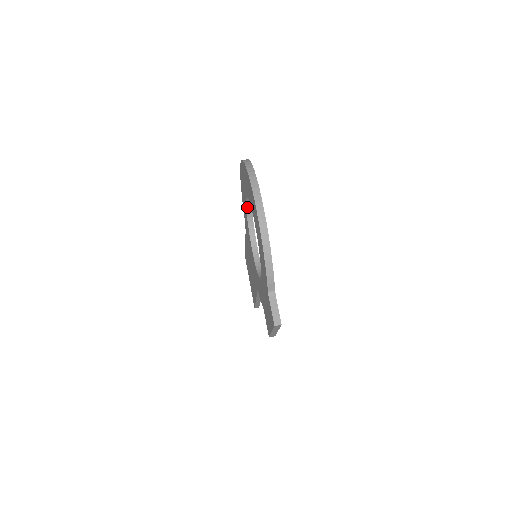
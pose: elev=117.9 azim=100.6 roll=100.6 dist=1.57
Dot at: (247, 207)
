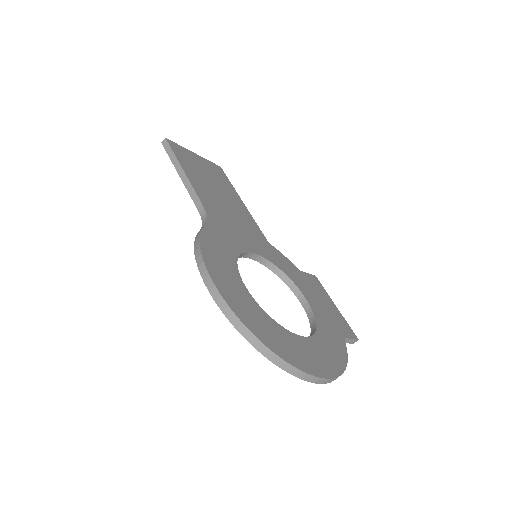
Dot at: occluded
